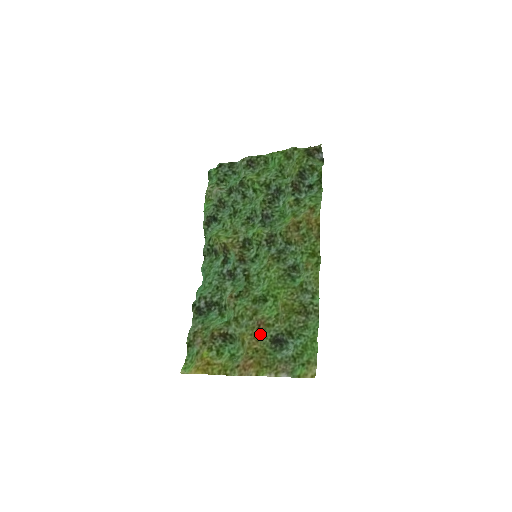
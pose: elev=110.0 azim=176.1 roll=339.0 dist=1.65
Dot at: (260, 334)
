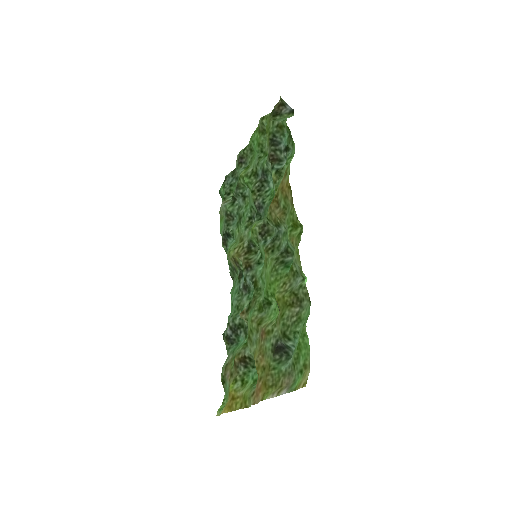
Dot at: (263, 346)
